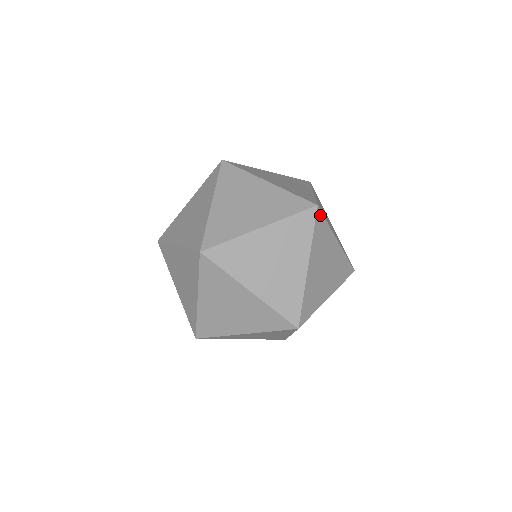
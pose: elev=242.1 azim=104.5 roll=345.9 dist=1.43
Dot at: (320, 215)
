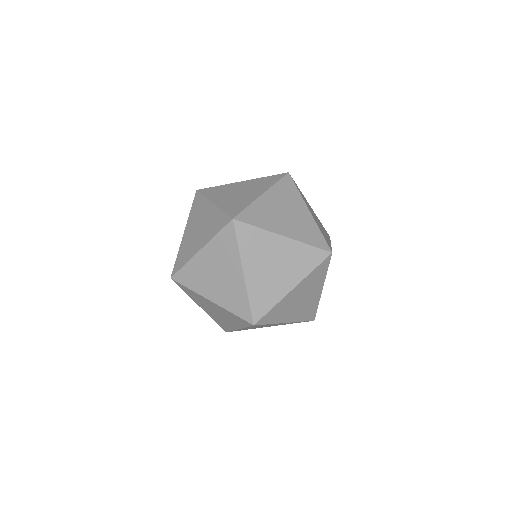
Dot at: (262, 320)
